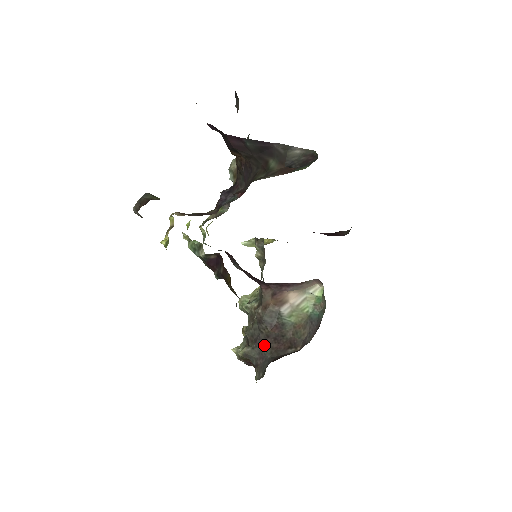
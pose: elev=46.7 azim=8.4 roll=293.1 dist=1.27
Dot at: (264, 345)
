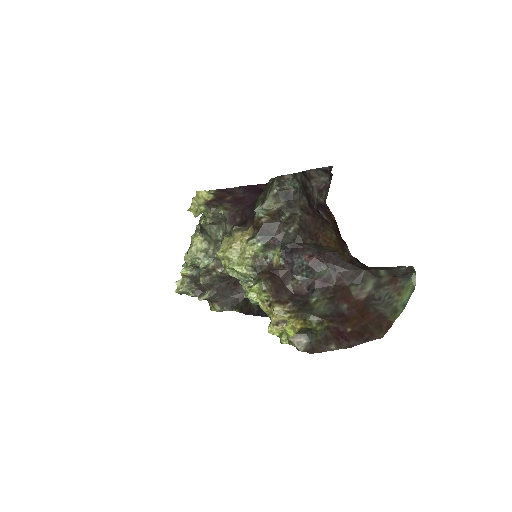
Dot at: (226, 290)
